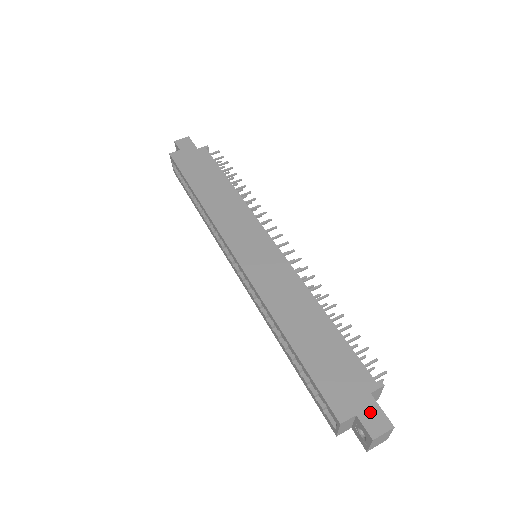
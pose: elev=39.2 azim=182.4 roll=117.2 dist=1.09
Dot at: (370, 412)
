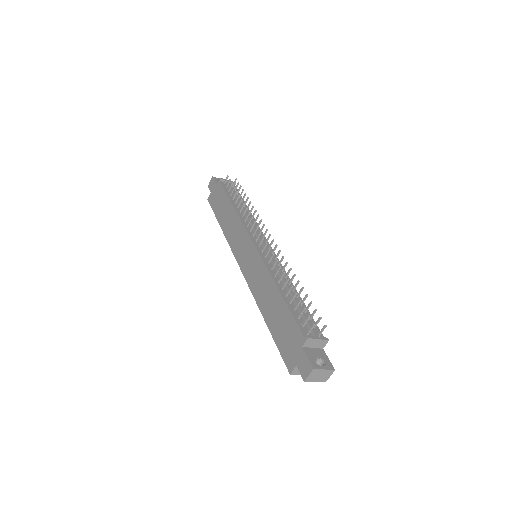
Dot at: (302, 361)
